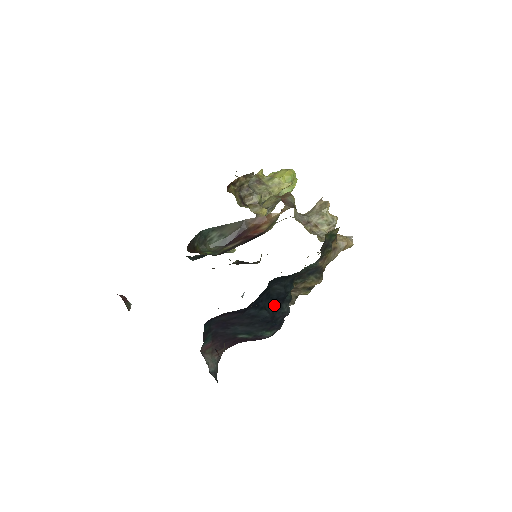
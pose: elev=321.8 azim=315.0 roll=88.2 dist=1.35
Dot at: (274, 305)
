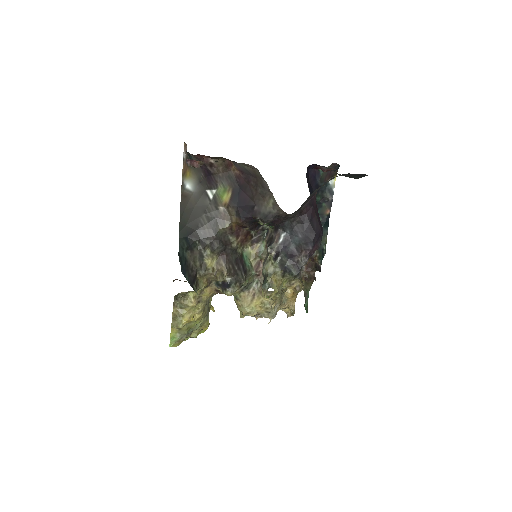
Dot at: occluded
